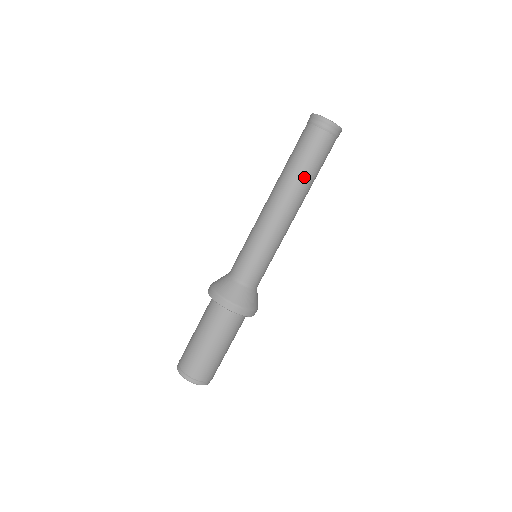
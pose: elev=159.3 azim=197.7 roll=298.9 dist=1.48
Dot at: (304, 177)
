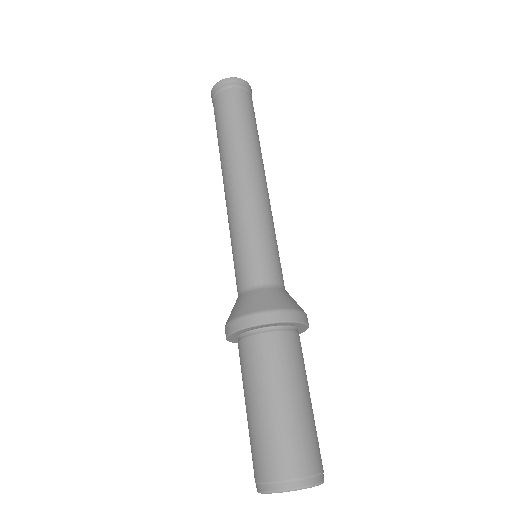
Dot at: (256, 139)
